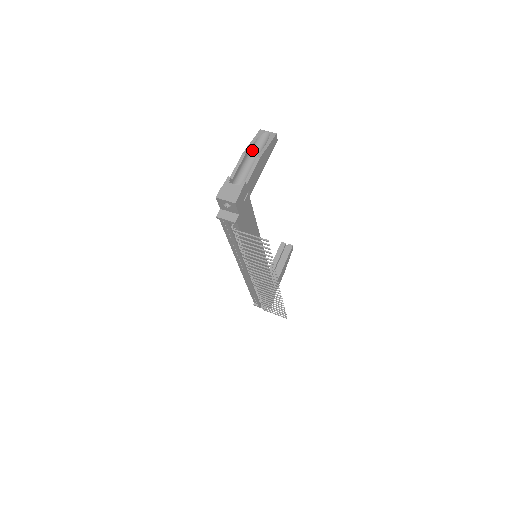
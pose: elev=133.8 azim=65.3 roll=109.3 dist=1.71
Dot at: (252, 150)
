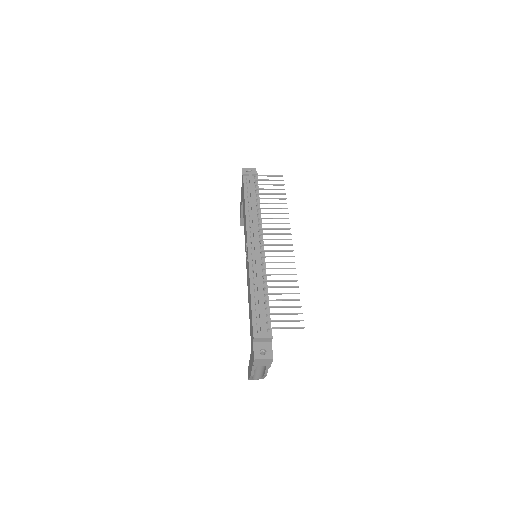
Dot at: occluded
